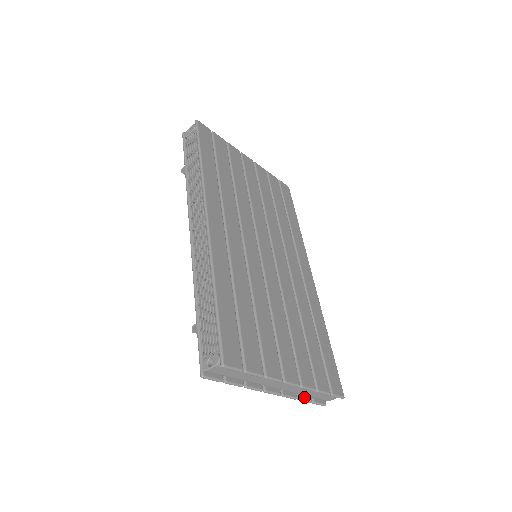
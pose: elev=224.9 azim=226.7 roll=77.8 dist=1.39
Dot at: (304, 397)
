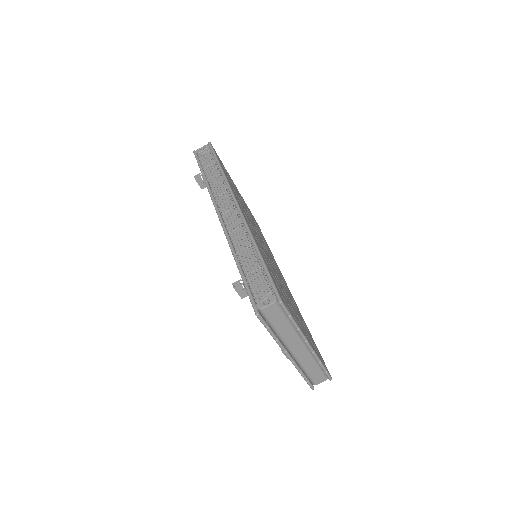
Dot at: (304, 373)
